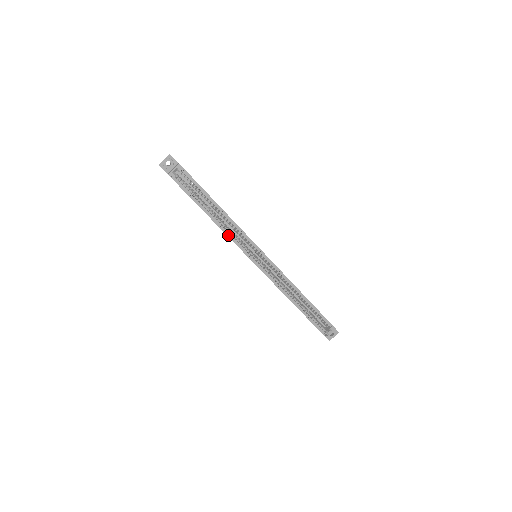
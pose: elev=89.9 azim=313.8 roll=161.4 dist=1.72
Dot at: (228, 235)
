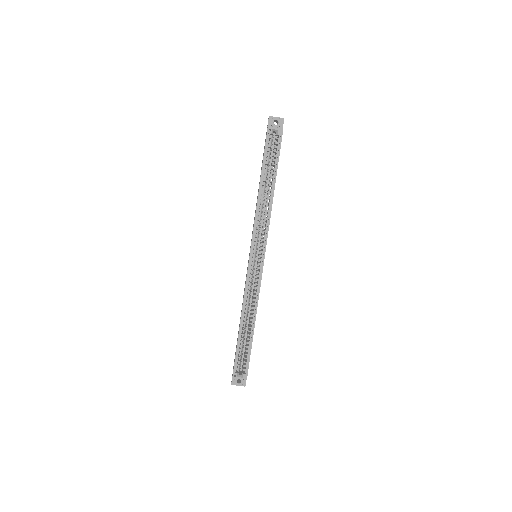
Dot at: (256, 215)
